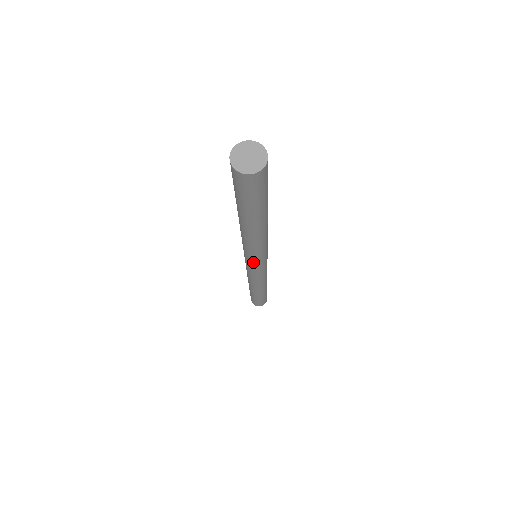
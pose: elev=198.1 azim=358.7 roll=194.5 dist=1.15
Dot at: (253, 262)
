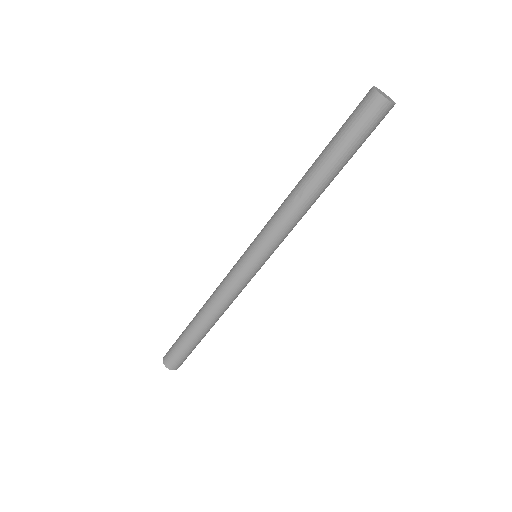
Dot at: (262, 251)
